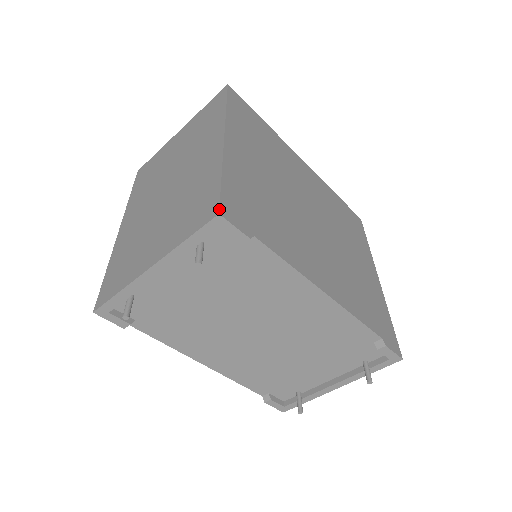
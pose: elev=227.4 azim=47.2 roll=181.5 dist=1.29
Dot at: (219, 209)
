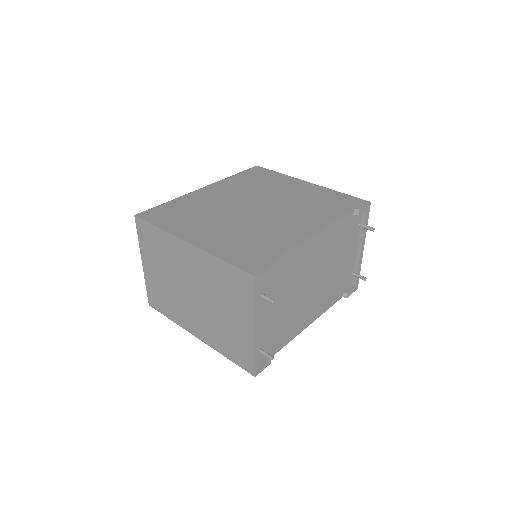
Dot at: (251, 275)
